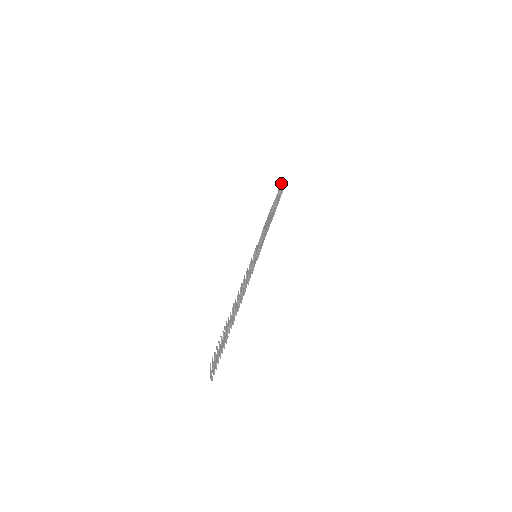
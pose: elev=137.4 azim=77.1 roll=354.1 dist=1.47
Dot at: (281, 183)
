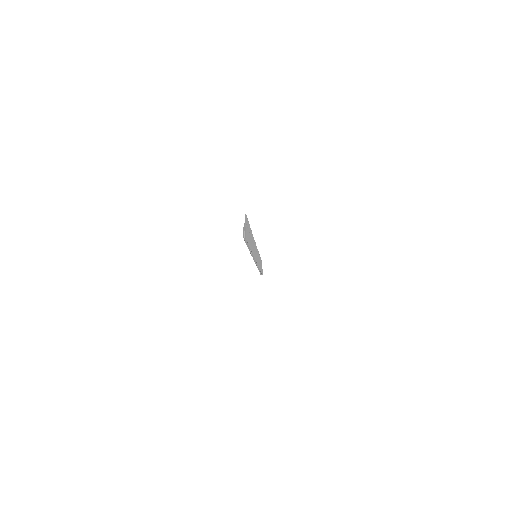
Dot at: (261, 261)
